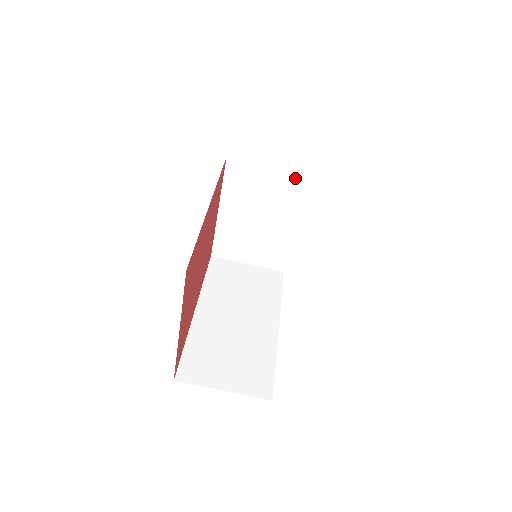
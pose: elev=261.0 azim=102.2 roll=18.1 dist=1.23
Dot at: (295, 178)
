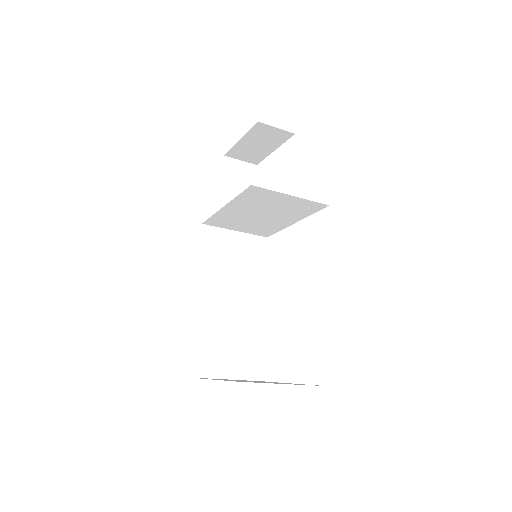
Dot at: (312, 204)
